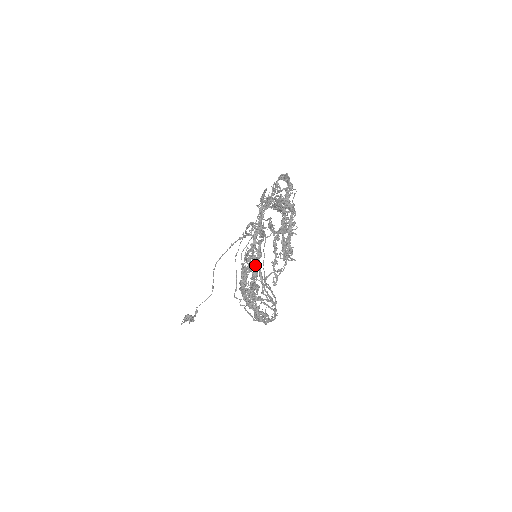
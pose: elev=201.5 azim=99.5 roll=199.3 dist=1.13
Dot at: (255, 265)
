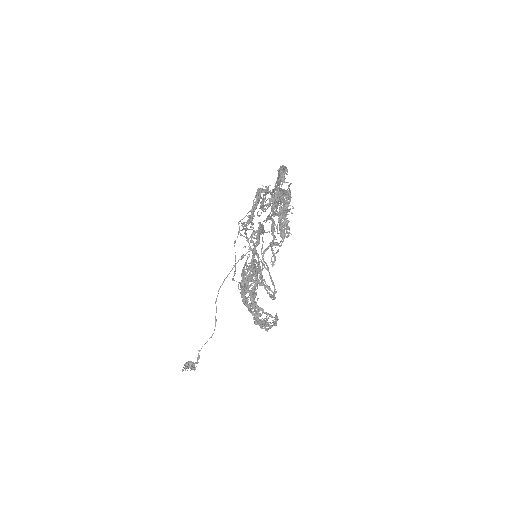
Dot at: (254, 250)
